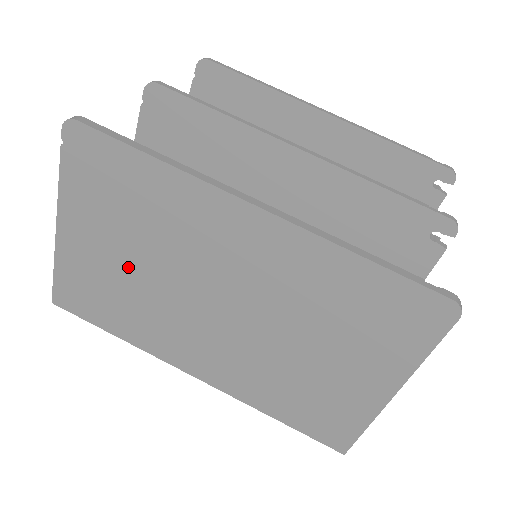
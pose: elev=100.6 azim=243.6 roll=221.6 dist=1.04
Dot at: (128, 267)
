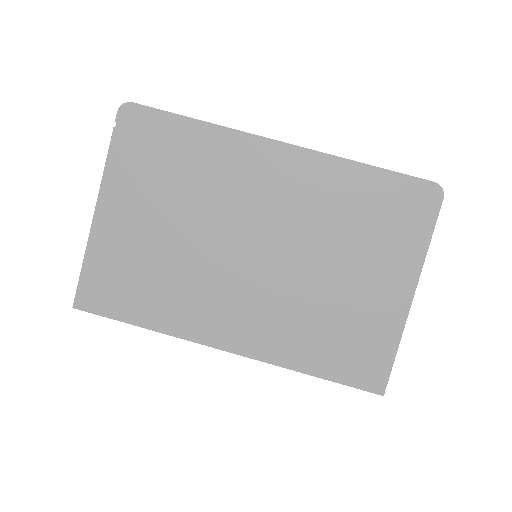
Dot at: (164, 235)
